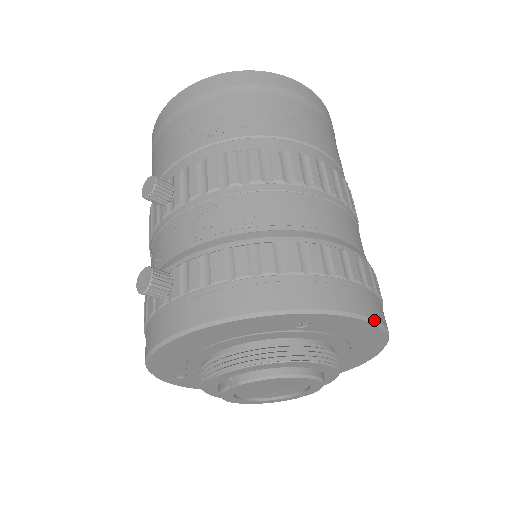
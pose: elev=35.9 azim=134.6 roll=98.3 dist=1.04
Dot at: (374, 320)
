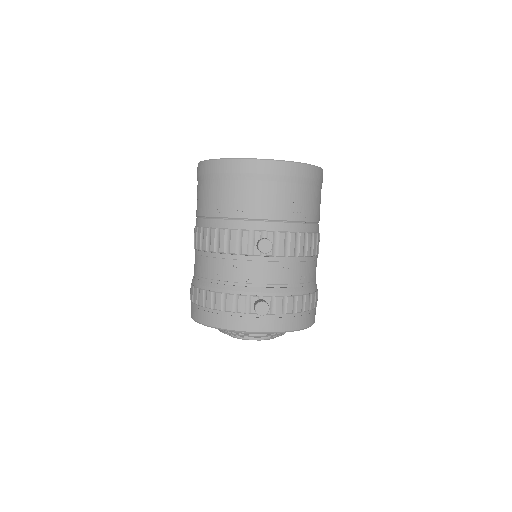
Dot at: occluded
